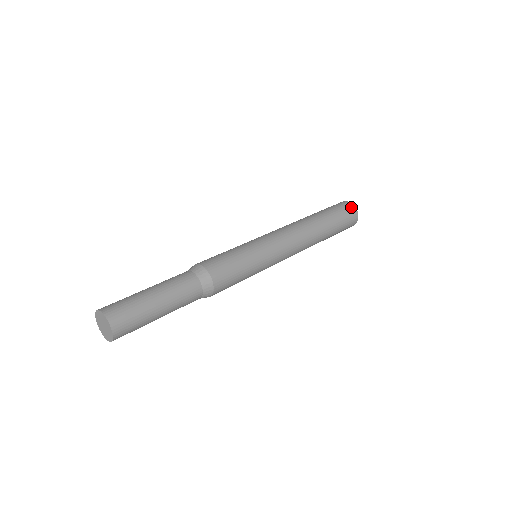
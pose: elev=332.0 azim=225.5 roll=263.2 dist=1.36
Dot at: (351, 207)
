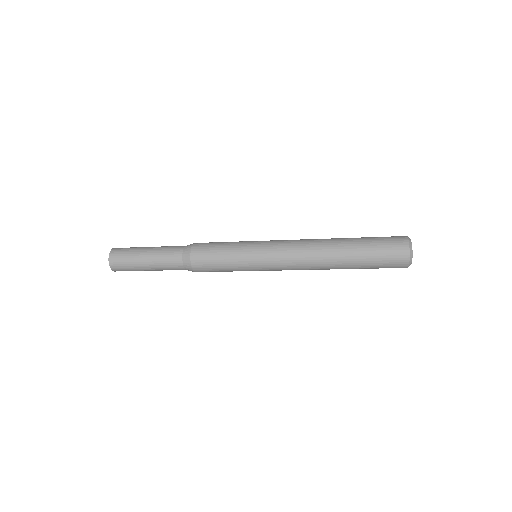
Dot at: (400, 236)
